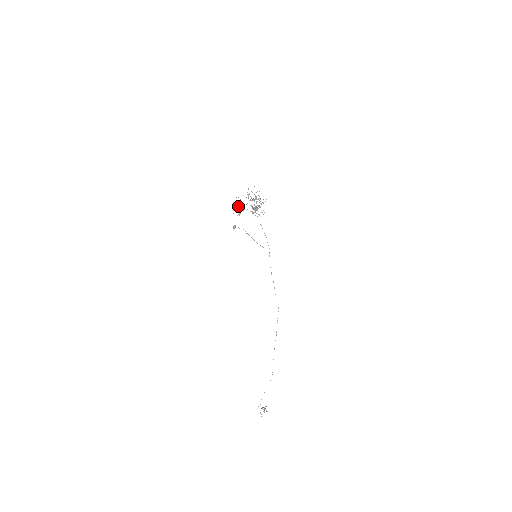
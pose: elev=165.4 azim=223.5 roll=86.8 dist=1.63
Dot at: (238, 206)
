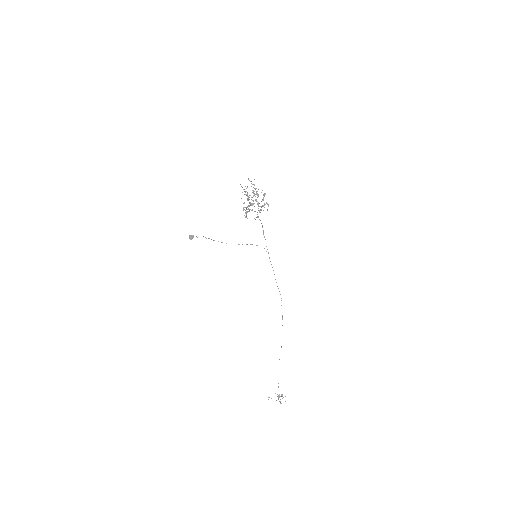
Dot at: occluded
